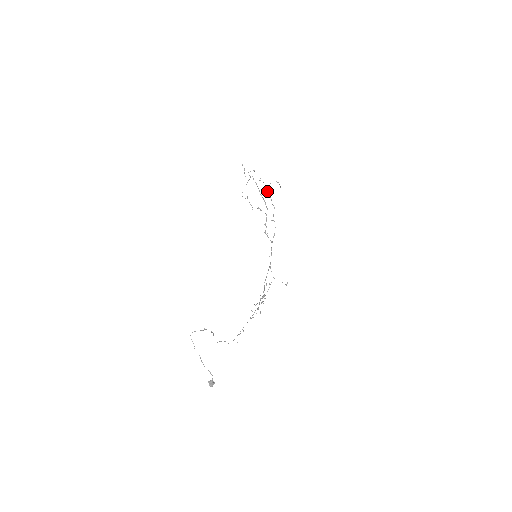
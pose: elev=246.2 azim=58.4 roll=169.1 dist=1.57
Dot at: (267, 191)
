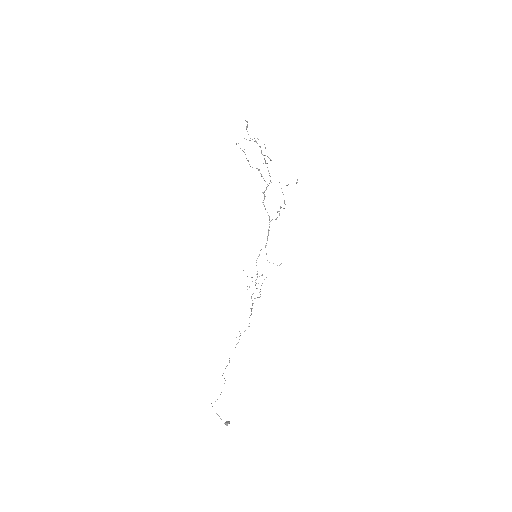
Dot at: occluded
